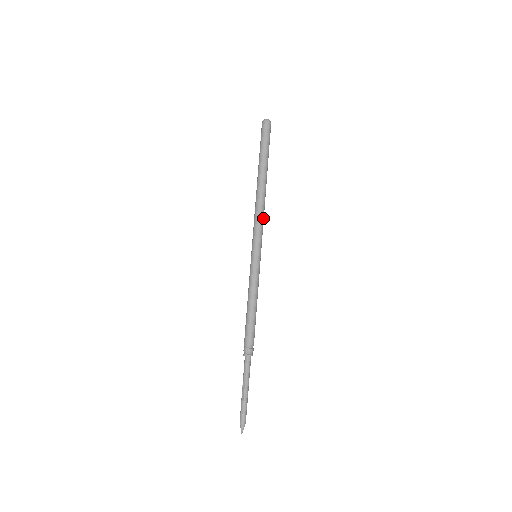
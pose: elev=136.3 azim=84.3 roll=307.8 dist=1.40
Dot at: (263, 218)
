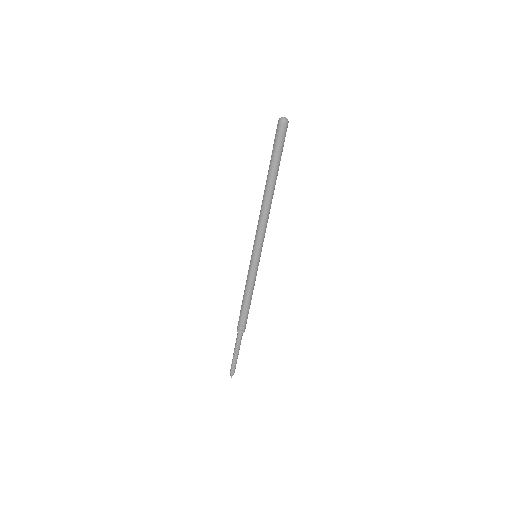
Dot at: occluded
